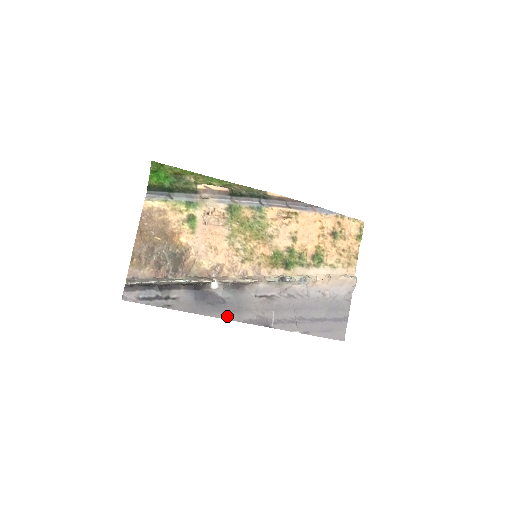
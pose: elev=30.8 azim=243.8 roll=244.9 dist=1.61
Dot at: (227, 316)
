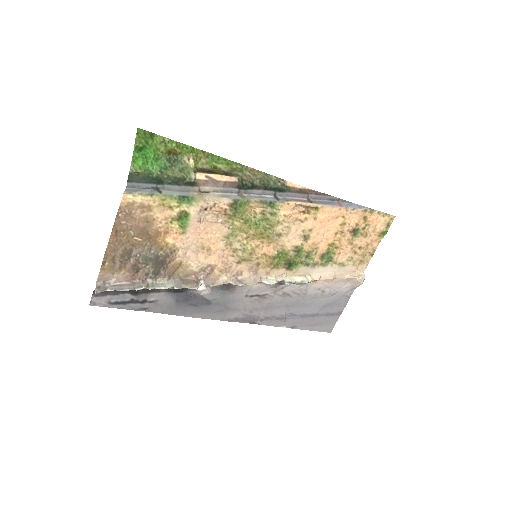
Dot at: (210, 316)
